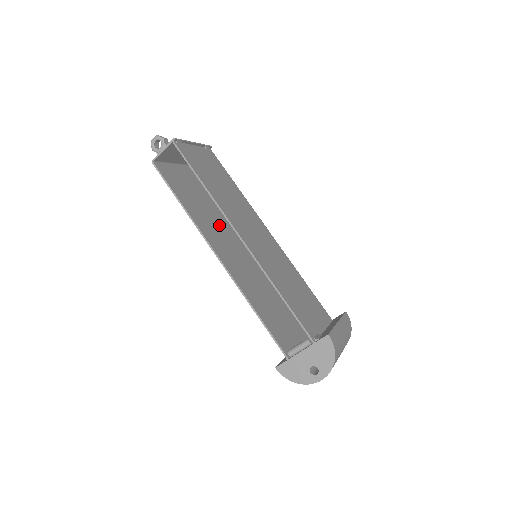
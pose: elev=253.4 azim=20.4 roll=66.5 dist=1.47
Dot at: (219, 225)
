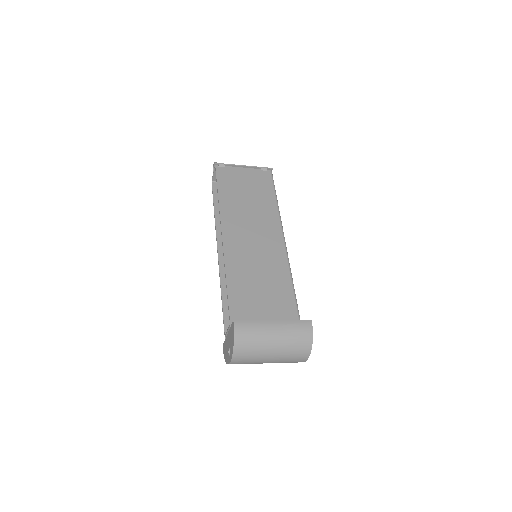
Dot at: occluded
